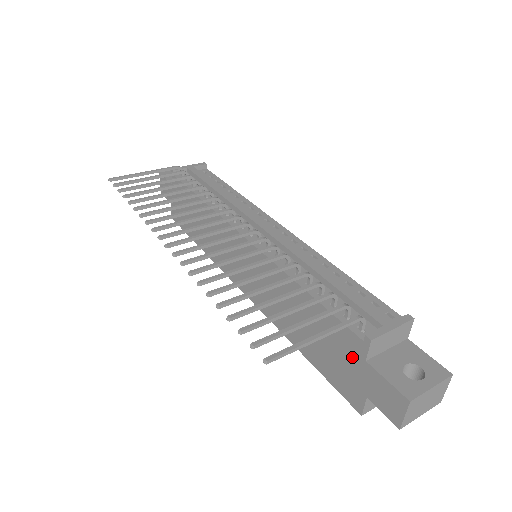
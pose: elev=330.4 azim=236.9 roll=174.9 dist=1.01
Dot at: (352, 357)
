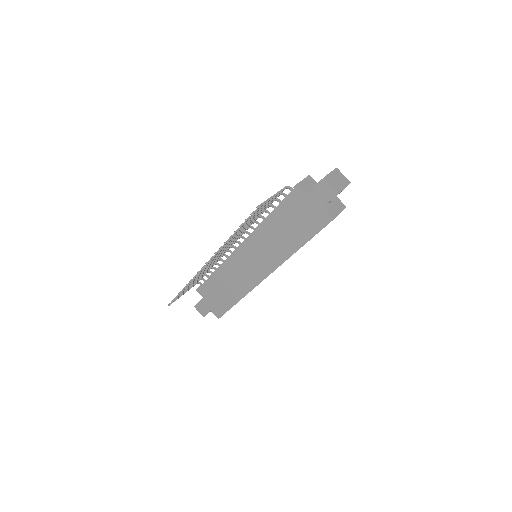
Dot at: (304, 204)
